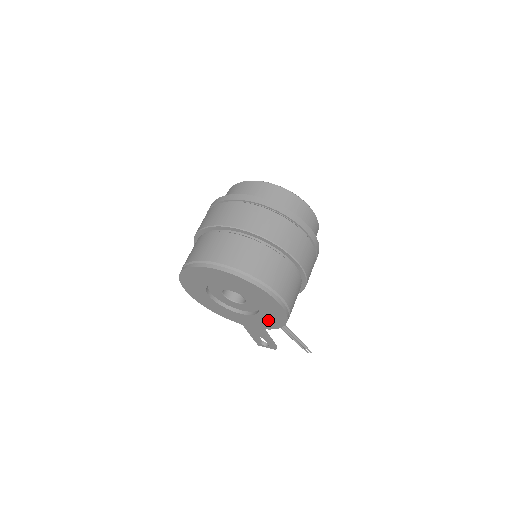
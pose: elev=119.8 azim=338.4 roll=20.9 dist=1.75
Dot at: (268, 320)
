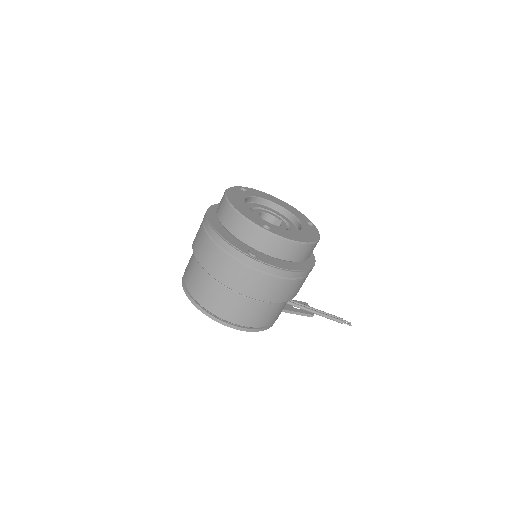
Dot at: occluded
